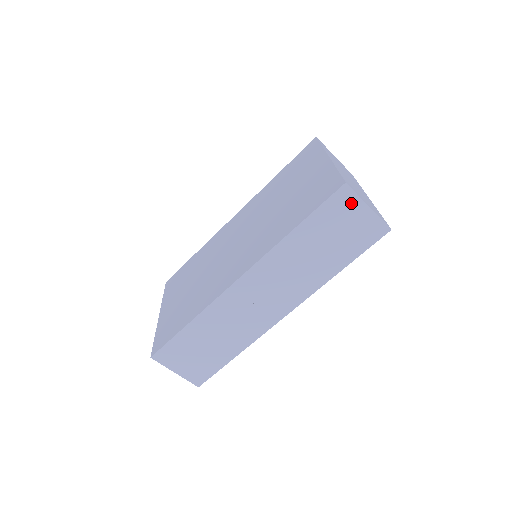
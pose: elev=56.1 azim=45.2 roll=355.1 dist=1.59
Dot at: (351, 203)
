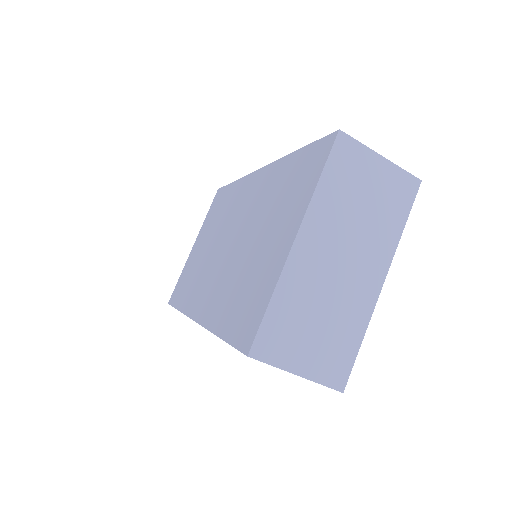
Dot at: occluded
